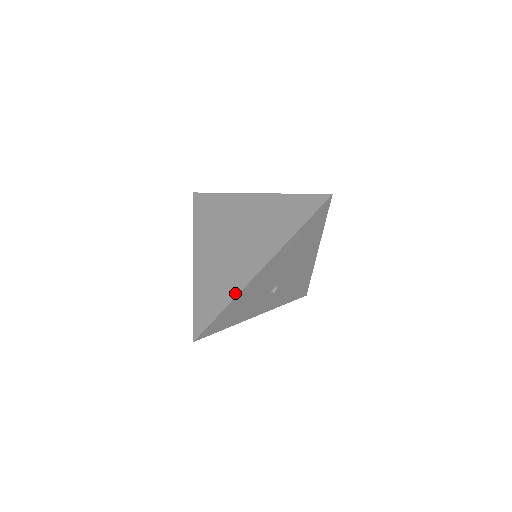
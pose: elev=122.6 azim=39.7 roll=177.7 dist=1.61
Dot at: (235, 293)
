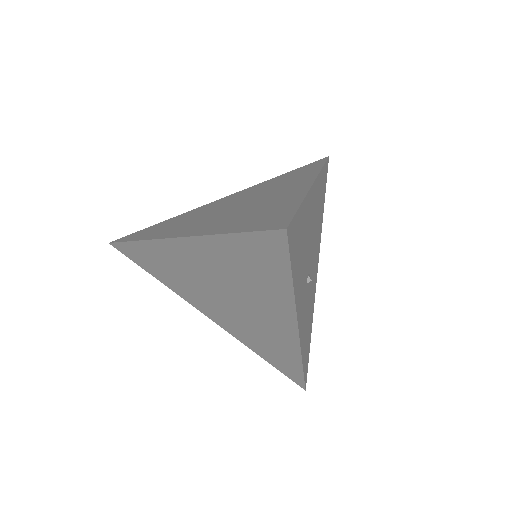
Dot at: (300, 196)
